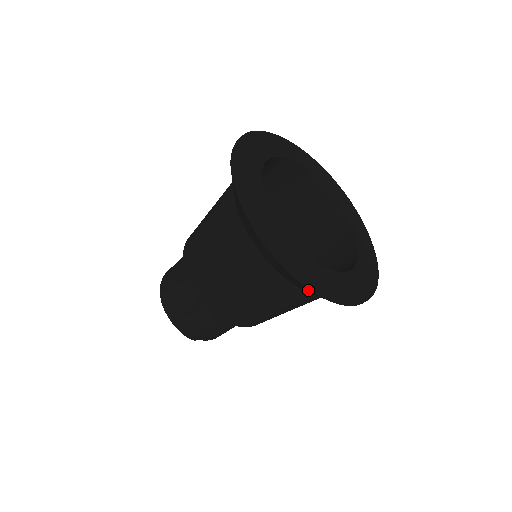
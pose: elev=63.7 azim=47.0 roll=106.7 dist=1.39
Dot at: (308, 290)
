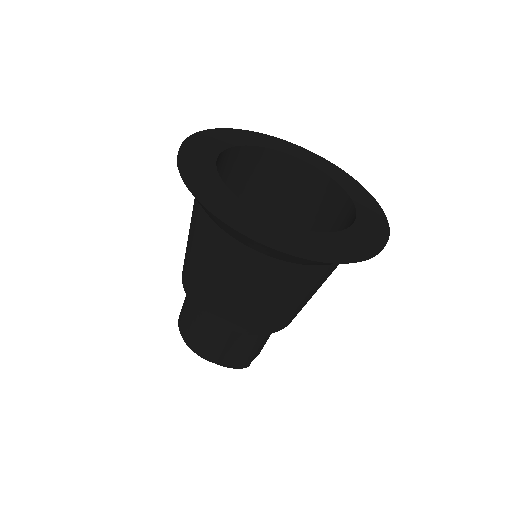
Dot at: occluded
